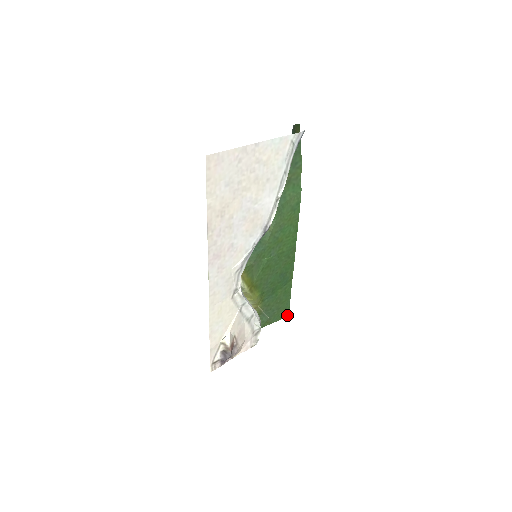
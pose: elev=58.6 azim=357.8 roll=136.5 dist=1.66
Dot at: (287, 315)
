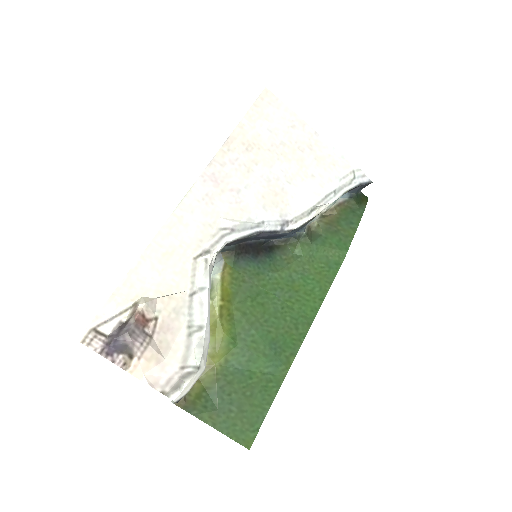
Dot at: (247, 445)
